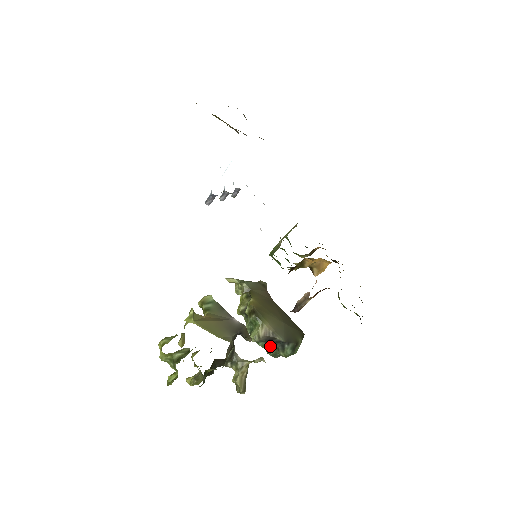
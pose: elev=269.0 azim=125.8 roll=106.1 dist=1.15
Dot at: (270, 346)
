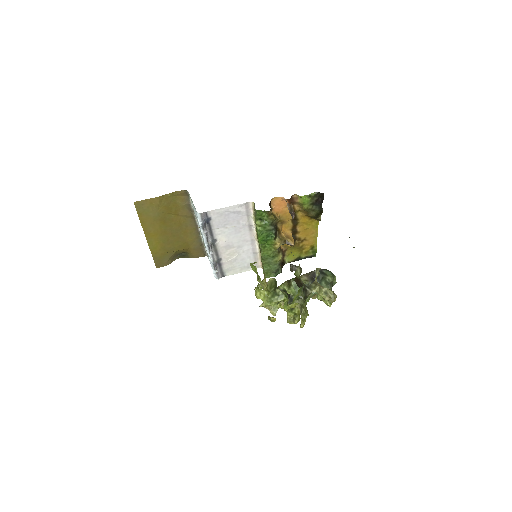
Dot at: occluded
